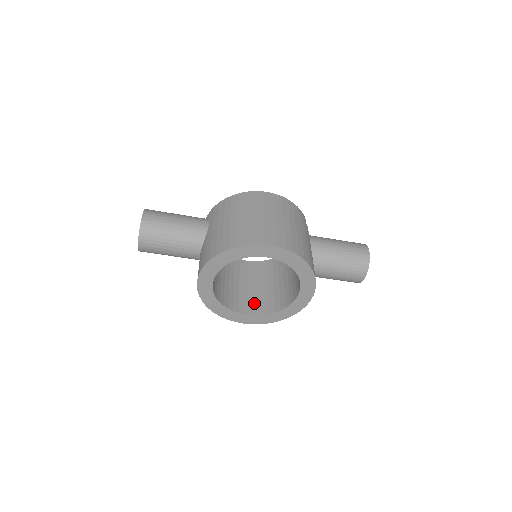
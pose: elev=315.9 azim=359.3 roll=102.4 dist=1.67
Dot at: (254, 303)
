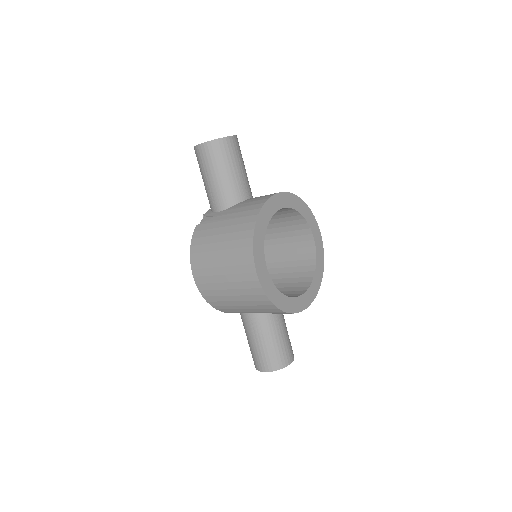
Dot at: occluded
